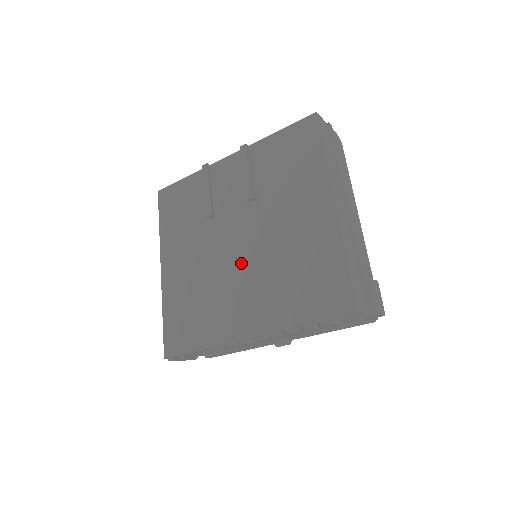
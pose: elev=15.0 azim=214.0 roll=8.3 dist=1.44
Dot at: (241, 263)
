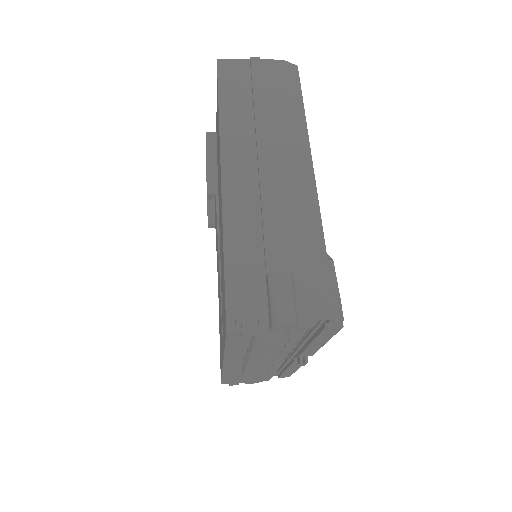
Dot at: (218, 273)
